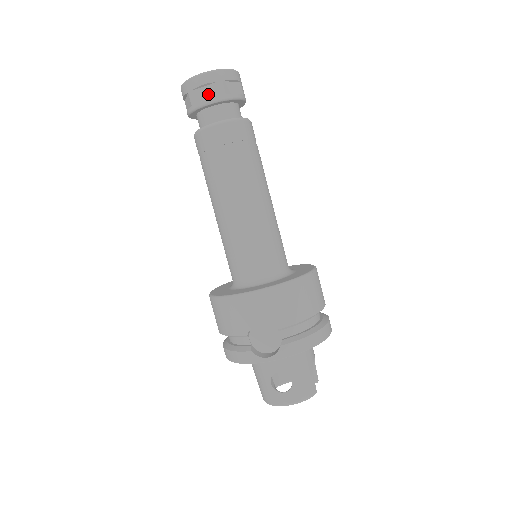
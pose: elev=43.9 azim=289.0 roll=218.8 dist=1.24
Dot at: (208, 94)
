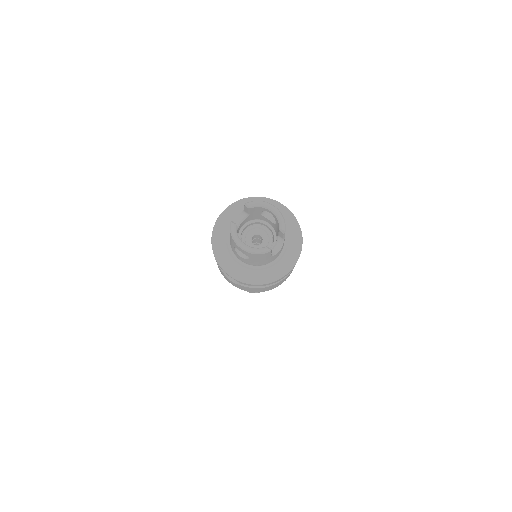
Dot at: occluded
